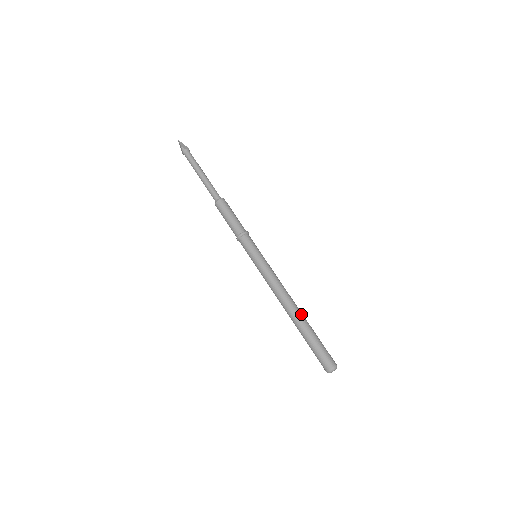
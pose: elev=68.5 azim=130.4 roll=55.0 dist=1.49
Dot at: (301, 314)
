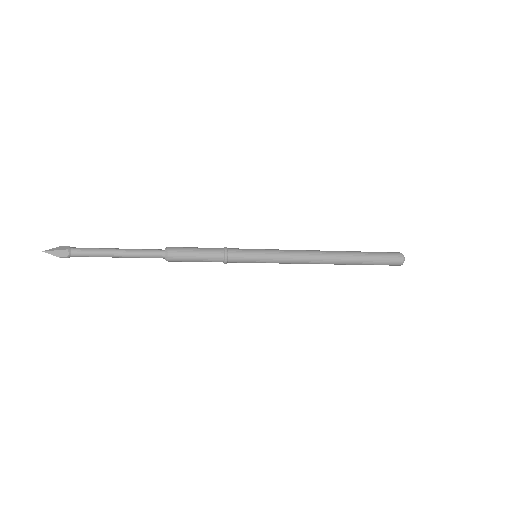
Dot at: (343, 258)
